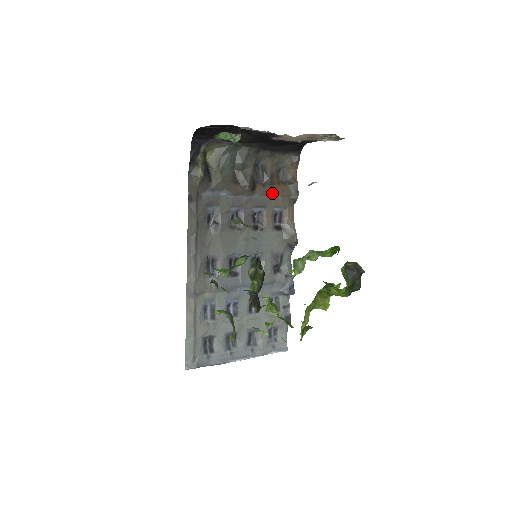
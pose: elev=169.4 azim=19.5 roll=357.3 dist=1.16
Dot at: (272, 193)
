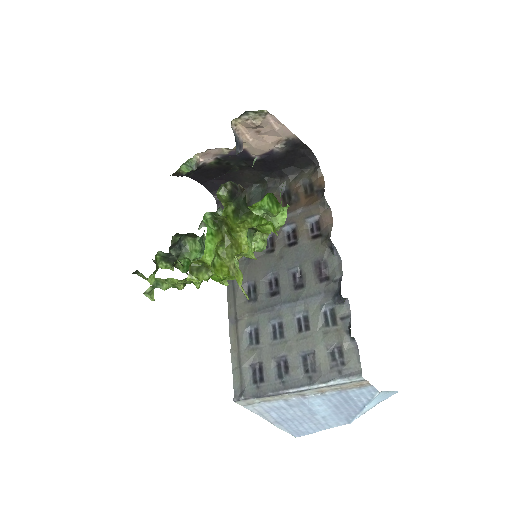
Dot at: (299, 207)
